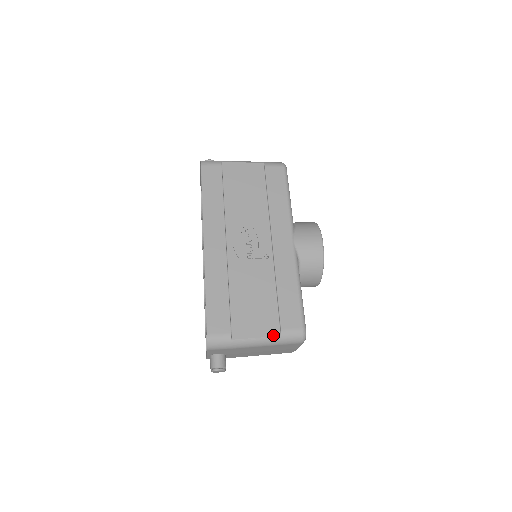
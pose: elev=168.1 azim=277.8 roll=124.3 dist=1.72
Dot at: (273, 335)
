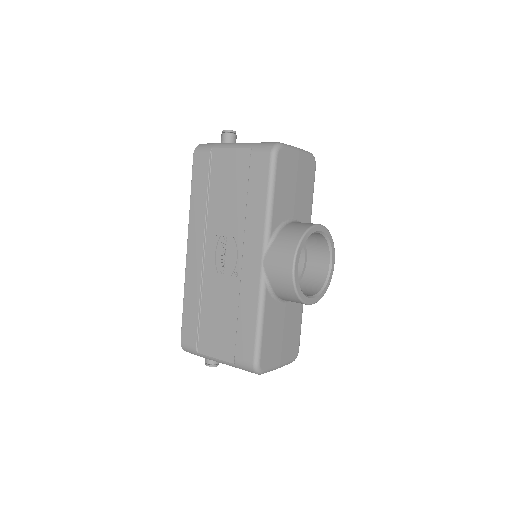
Dot at: (228, 361)
